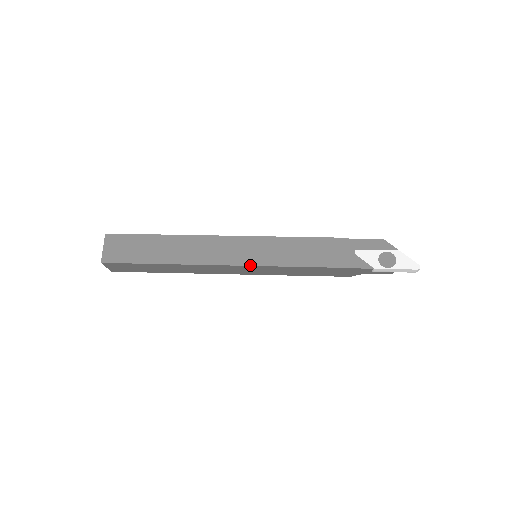
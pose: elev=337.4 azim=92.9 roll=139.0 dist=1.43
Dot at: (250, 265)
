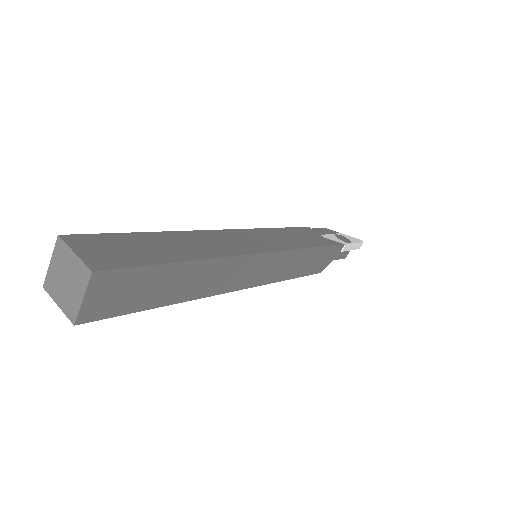
Dot at: (274, 251)
